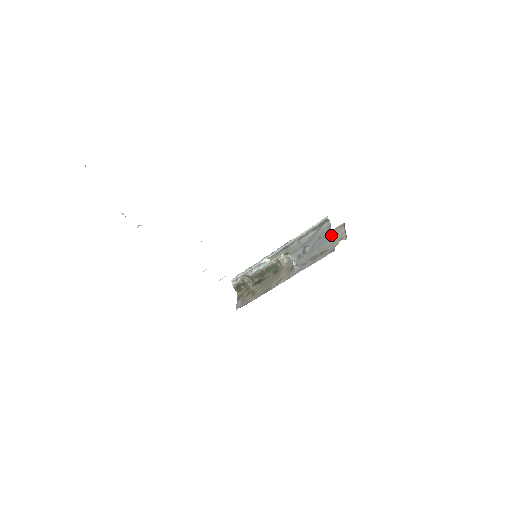
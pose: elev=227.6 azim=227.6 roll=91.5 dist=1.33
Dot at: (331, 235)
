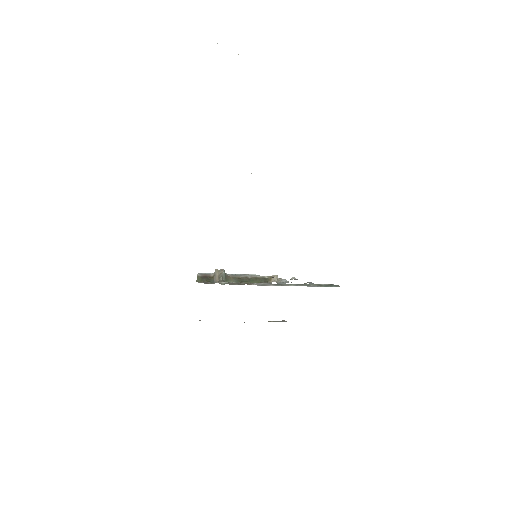
Dot at: occluded
